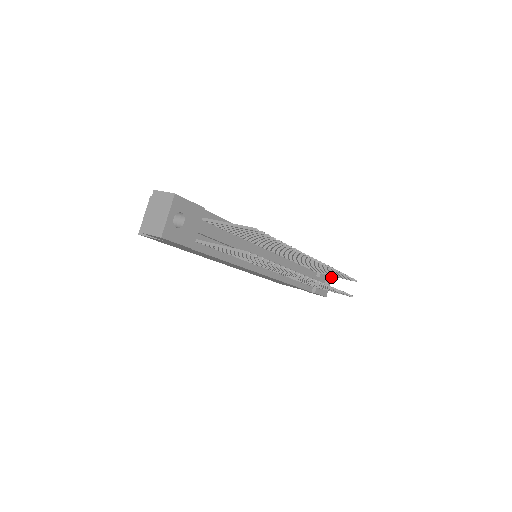
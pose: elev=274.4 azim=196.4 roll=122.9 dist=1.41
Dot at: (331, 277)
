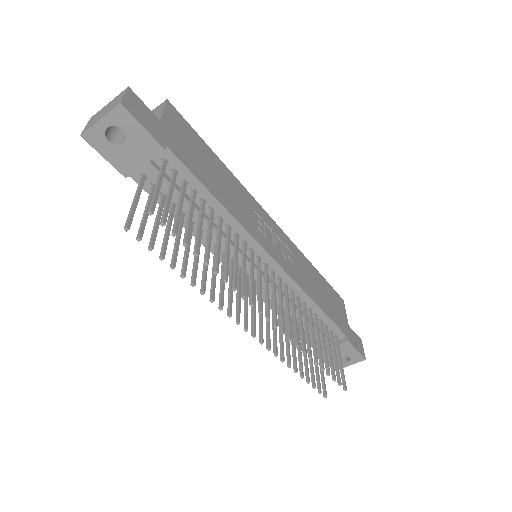
Dot at: (358, 361)
